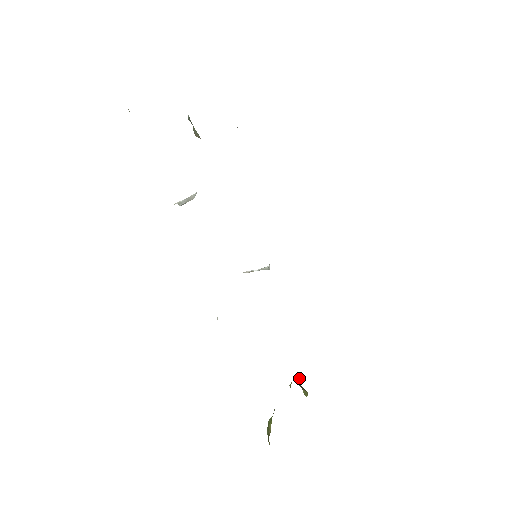
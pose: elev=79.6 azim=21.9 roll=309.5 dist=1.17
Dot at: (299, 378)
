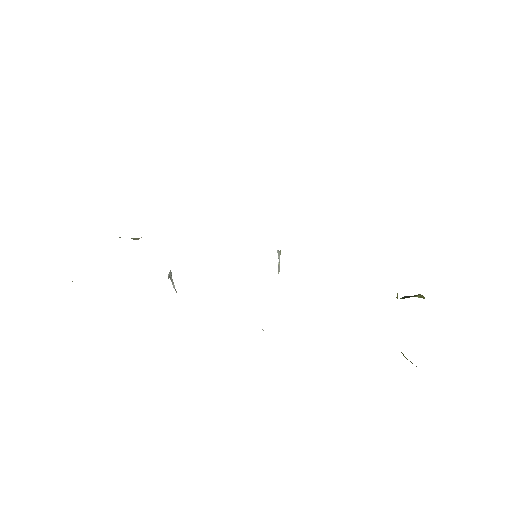
Dot at: (397, 293)
